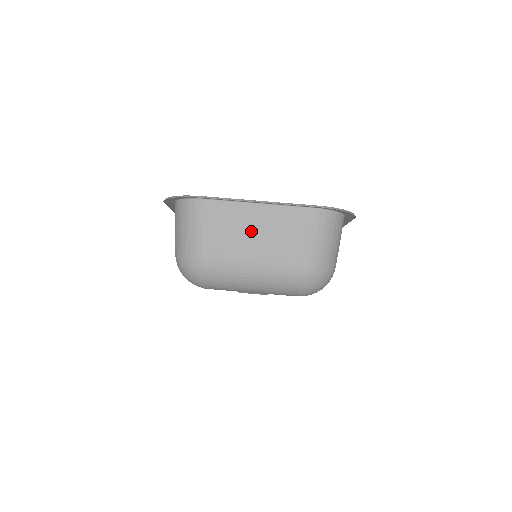
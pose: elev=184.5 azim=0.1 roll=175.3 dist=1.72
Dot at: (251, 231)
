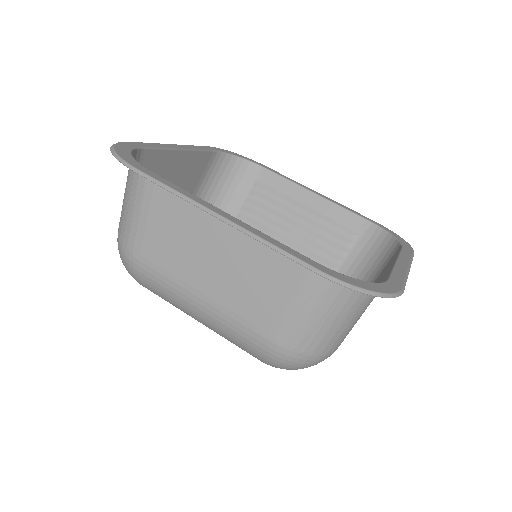
Dot at: (205, 252)
